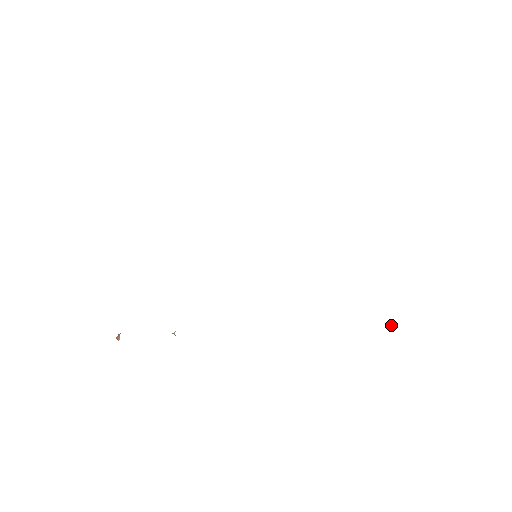
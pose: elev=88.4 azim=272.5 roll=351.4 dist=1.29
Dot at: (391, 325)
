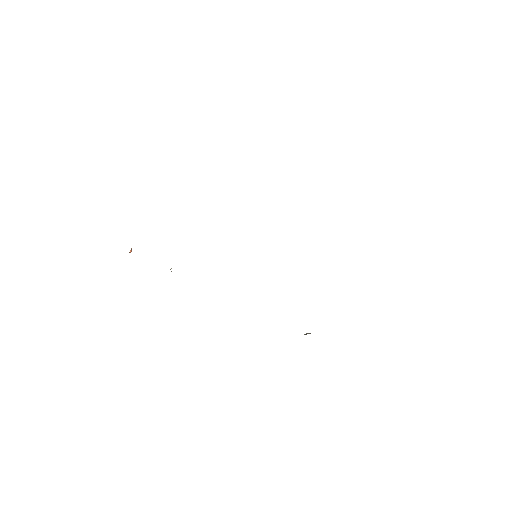
Dot at: (306, 334)
